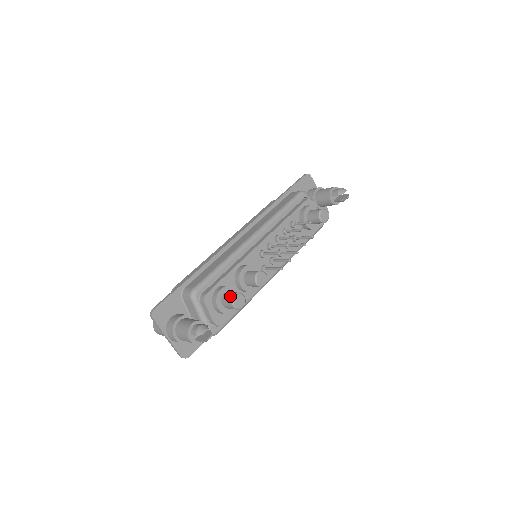
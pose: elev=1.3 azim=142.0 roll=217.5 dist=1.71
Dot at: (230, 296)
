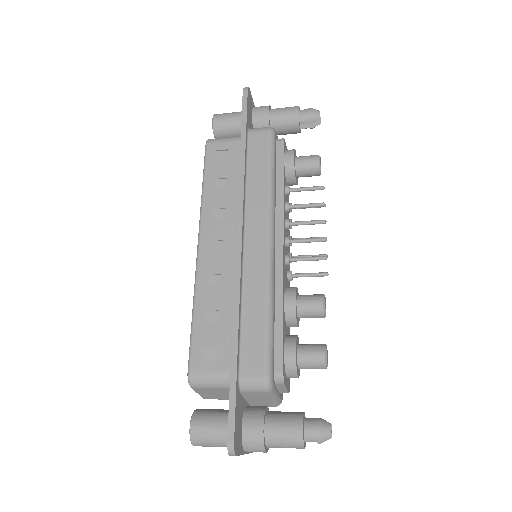
Dot at: (318, 358)
